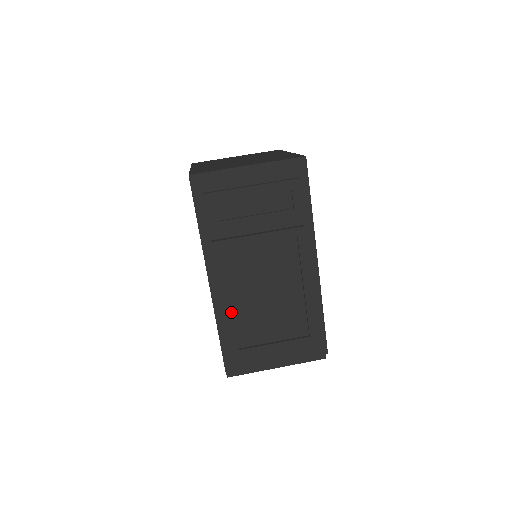
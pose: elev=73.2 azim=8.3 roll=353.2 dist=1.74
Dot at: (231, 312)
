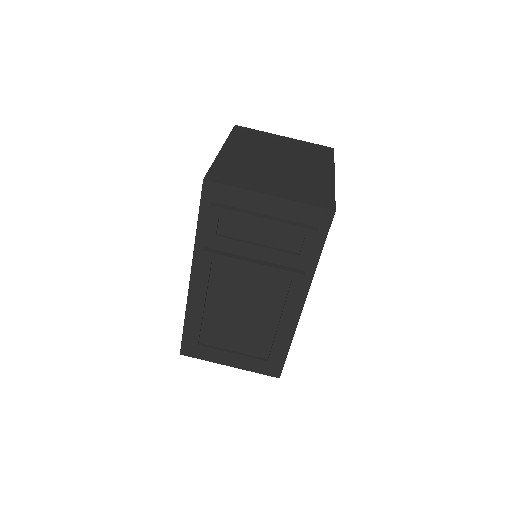
Dot at: (201, 314)
